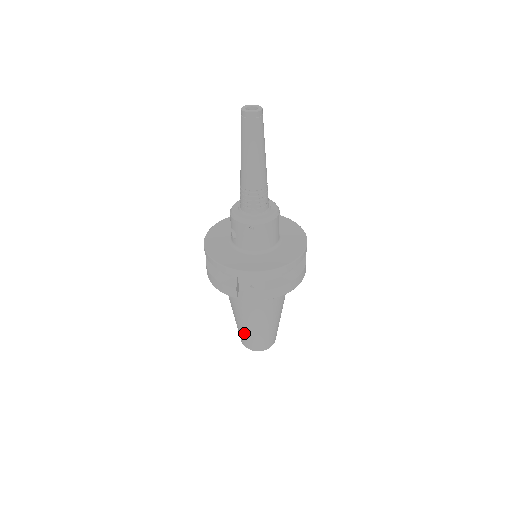
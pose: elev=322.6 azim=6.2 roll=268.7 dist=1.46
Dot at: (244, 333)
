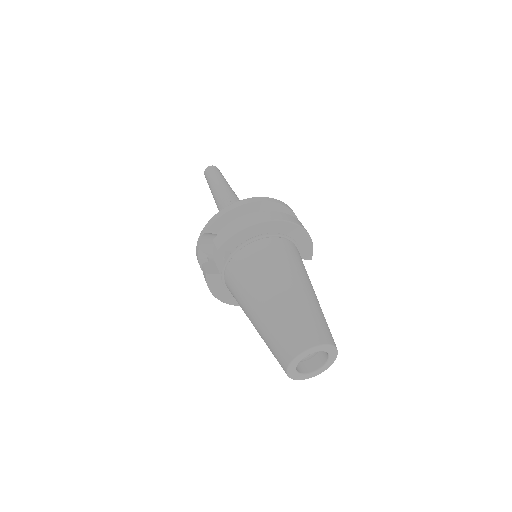
Dot at: (267, 343)
